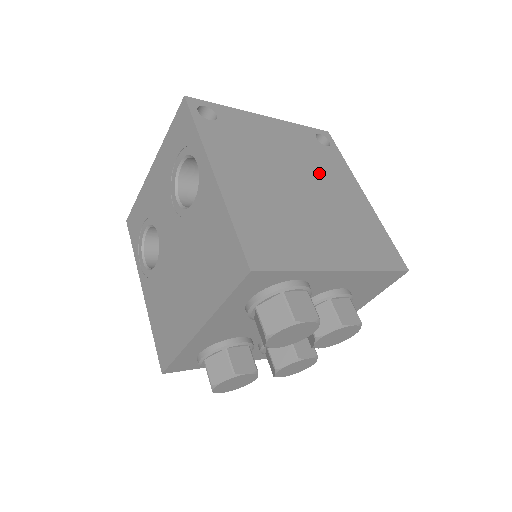
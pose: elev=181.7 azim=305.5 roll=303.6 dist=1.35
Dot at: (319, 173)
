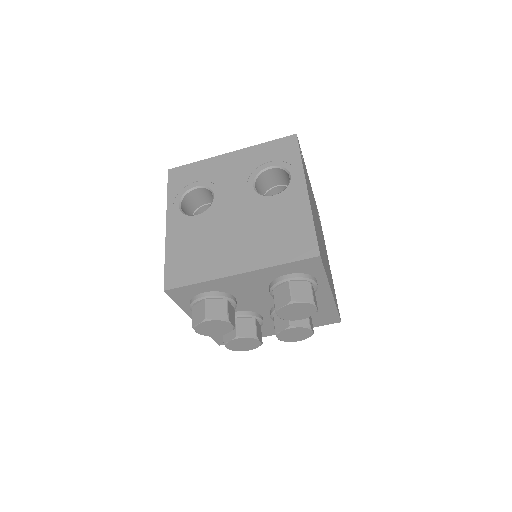
Dot at: occluded
